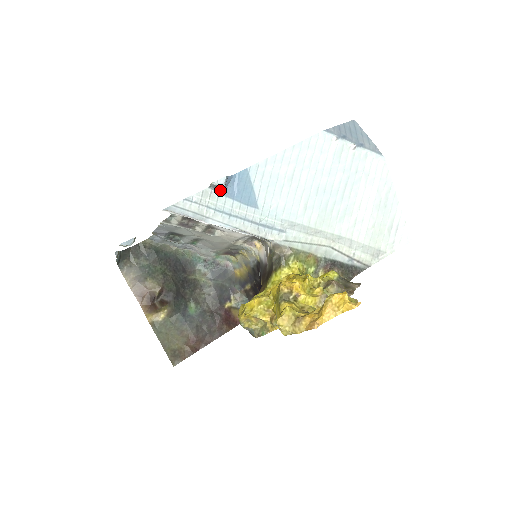
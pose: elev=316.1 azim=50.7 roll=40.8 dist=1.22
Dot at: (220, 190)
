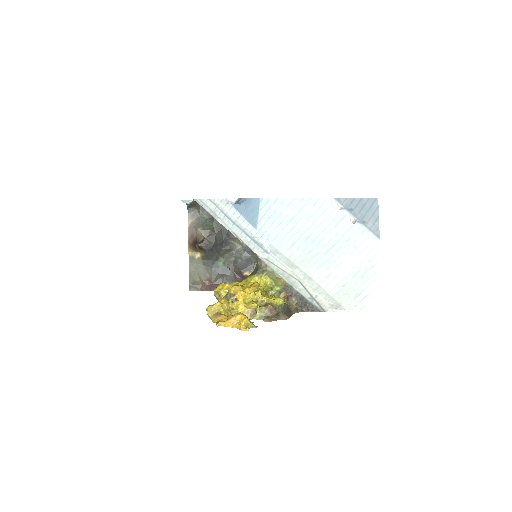
Dot at: (235, 204)
